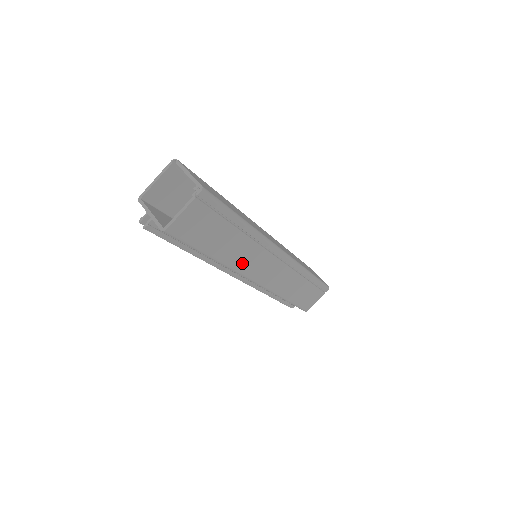
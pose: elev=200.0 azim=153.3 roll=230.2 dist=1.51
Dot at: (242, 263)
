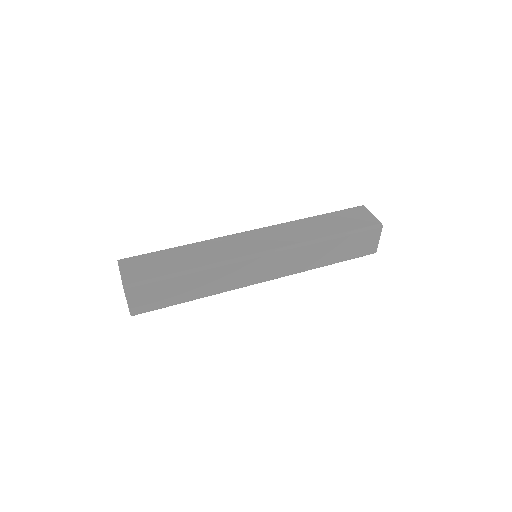
Dot at: occluded
